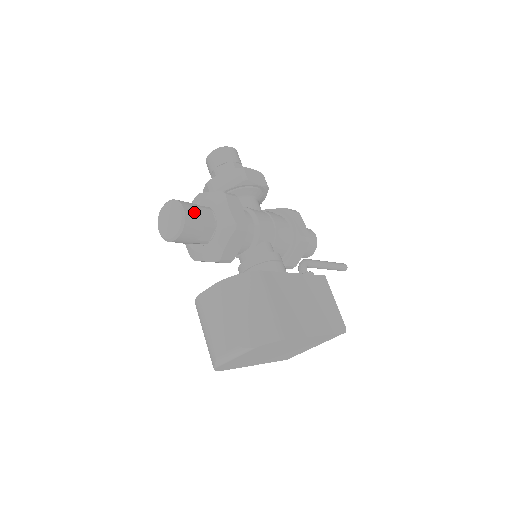
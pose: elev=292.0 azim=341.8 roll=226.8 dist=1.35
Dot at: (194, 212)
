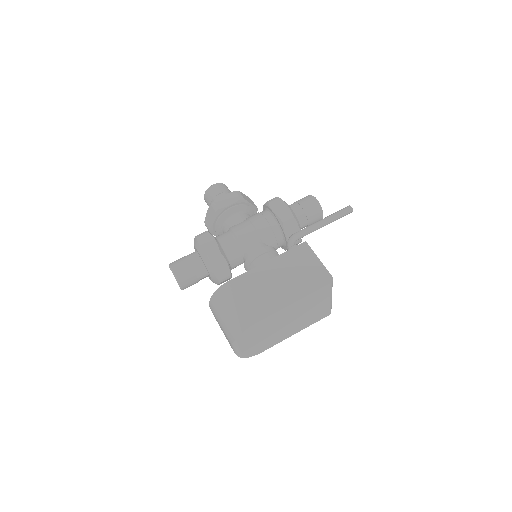
Dot at: (181, 265)
